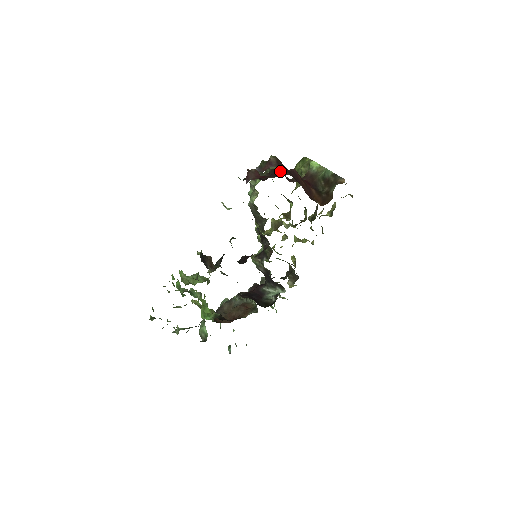
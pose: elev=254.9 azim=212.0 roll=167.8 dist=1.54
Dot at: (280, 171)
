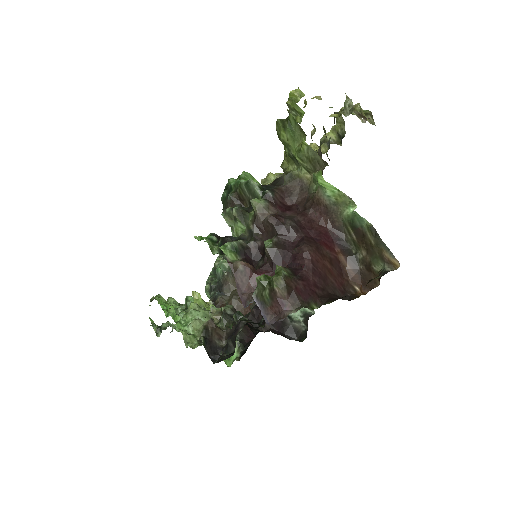
Dot at: (278, 230)
